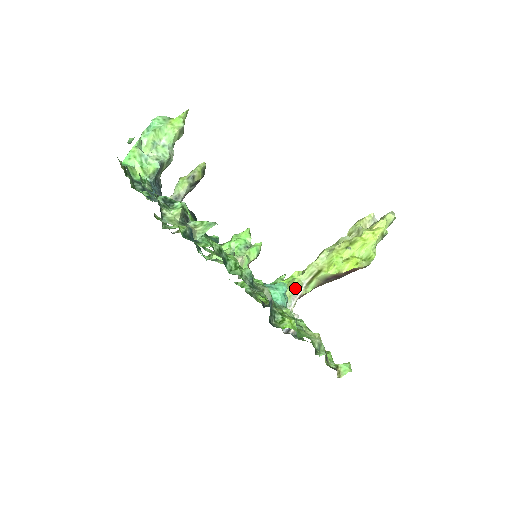
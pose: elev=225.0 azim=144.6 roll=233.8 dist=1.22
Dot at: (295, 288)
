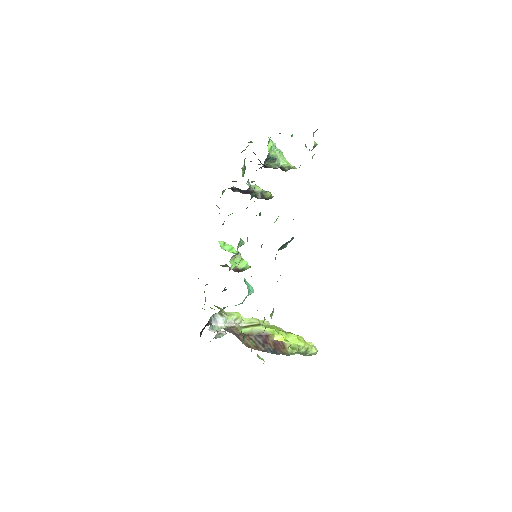
Dot at: (239, 315)
